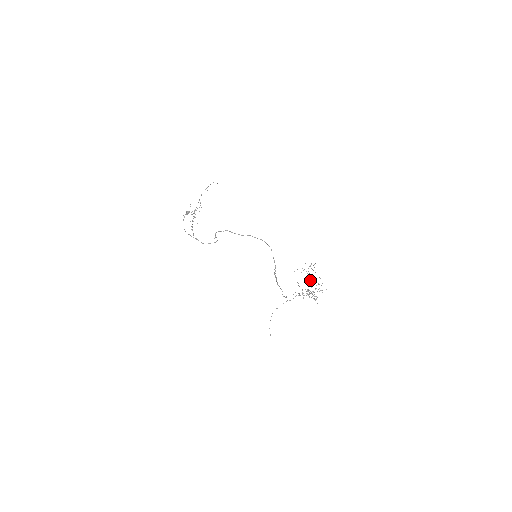
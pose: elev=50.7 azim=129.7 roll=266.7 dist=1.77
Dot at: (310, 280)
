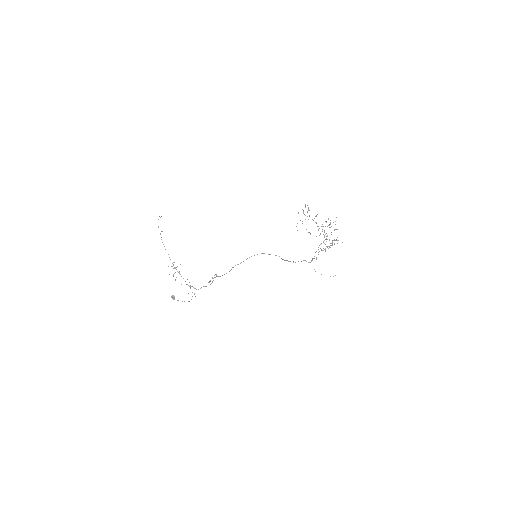
Dot at: (316, 223)
